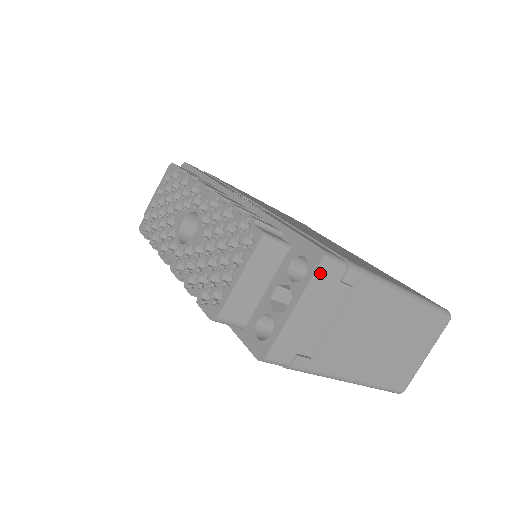
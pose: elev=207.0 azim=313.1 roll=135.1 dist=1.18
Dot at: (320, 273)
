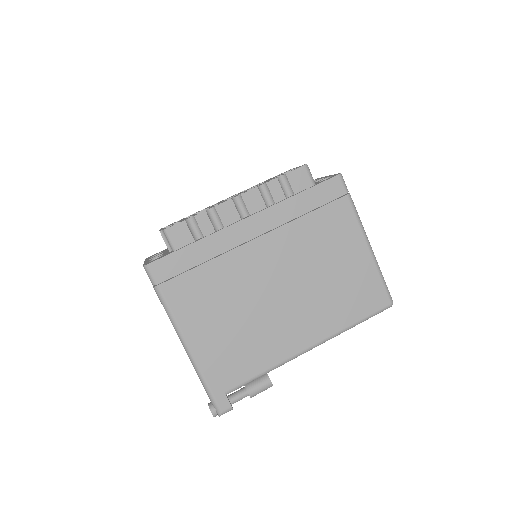
Dot at: occluded
